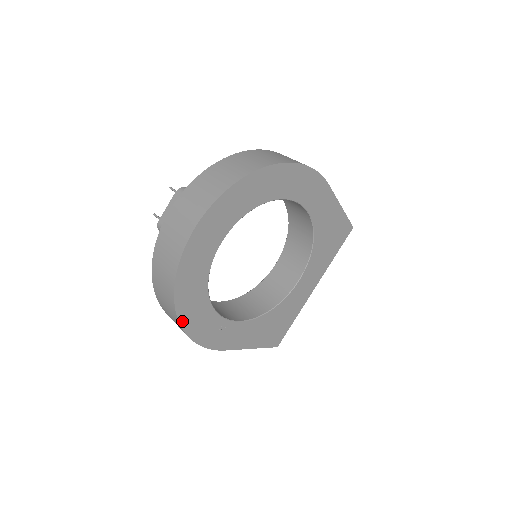
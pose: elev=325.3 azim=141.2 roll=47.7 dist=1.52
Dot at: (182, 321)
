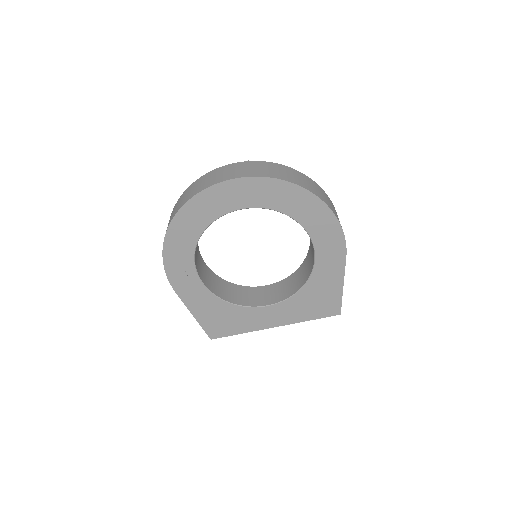
Dot at: (169, 234)
